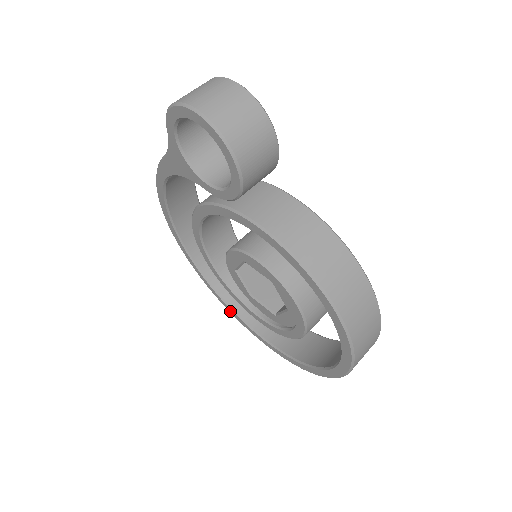
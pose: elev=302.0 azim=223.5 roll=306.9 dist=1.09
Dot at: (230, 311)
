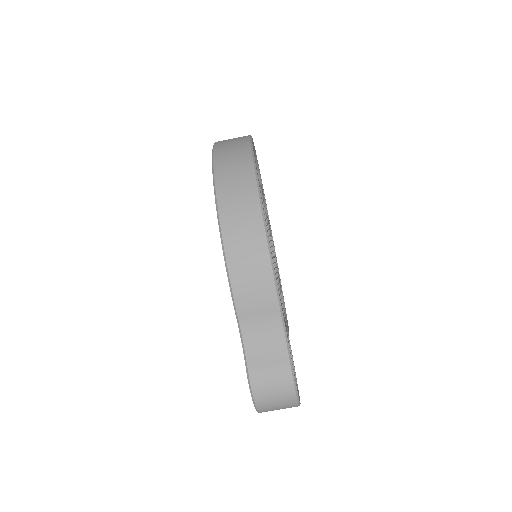
Dot at: occluded
